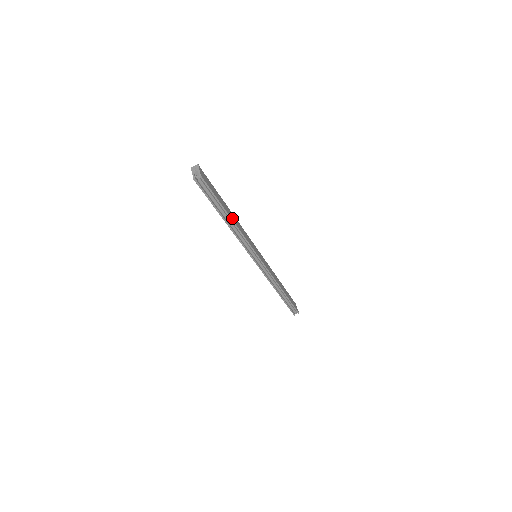
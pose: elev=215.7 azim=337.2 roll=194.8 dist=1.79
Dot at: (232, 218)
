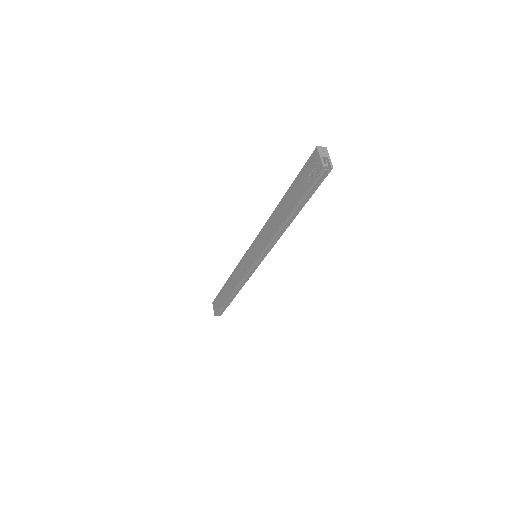
Dot at: occluded
